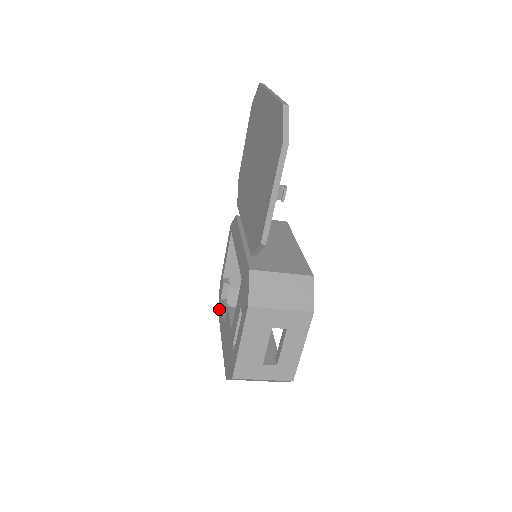
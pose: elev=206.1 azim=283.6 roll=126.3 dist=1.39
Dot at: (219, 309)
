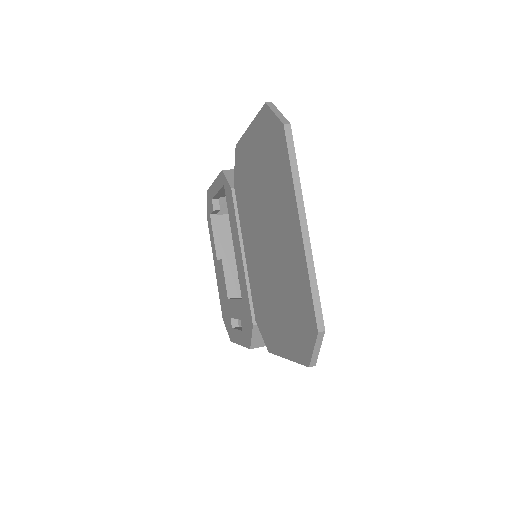
Dot at: (208, 221)
